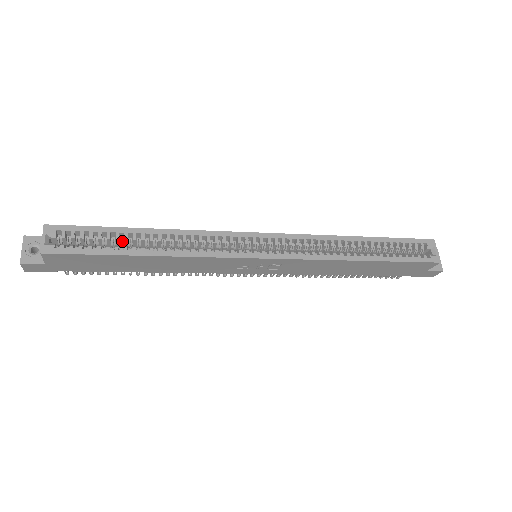
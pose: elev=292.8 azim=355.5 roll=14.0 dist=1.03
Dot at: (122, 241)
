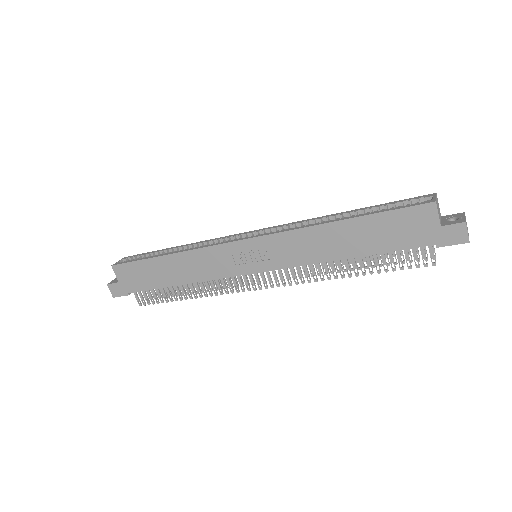
Dot at: occluded
